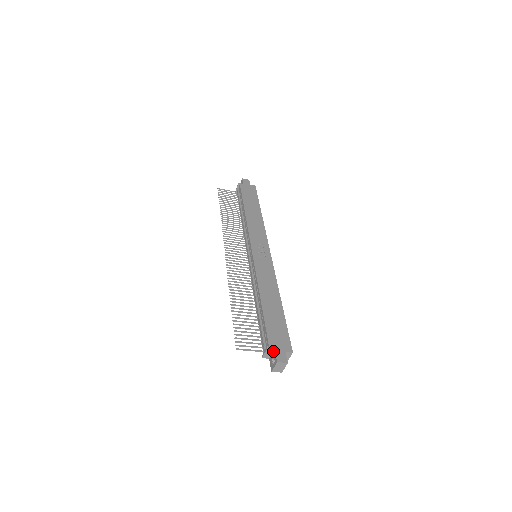
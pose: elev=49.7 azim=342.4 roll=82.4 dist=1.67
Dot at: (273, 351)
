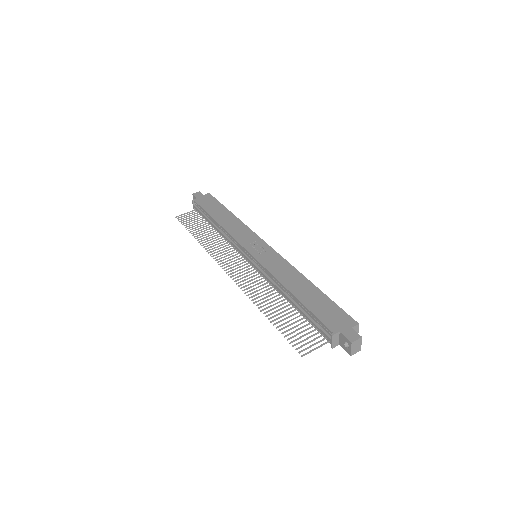
Dot at: (339, 335)
